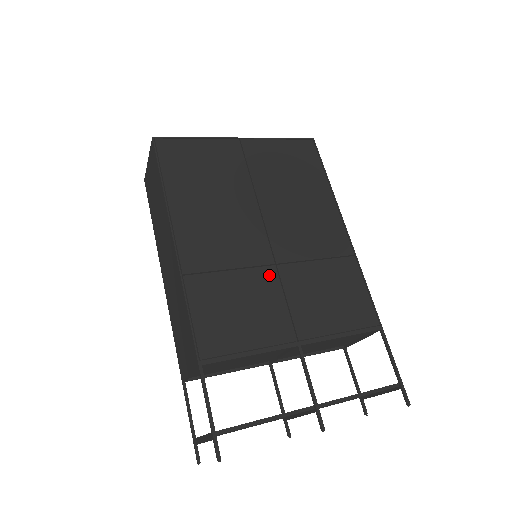
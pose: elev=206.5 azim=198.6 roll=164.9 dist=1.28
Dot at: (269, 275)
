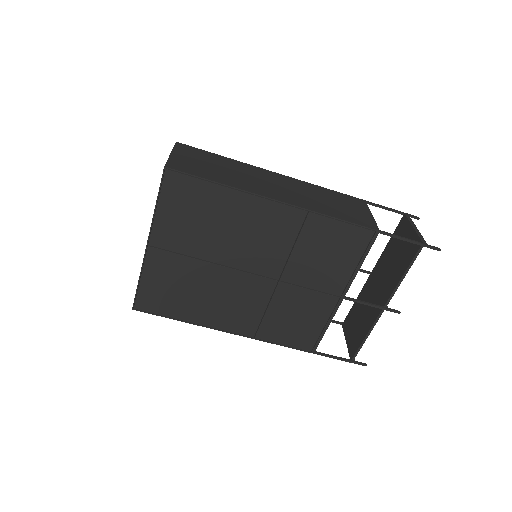
Dot at: (284, 290)
